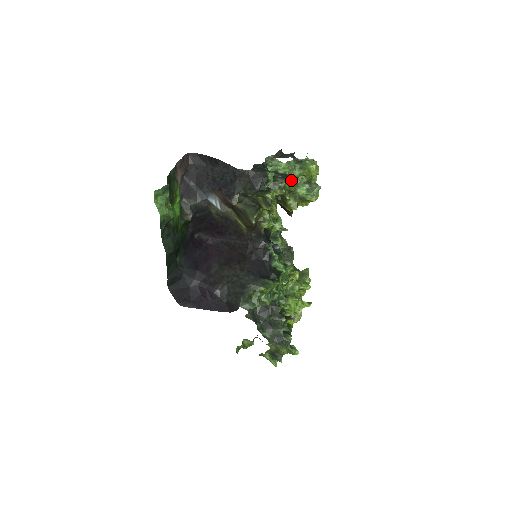
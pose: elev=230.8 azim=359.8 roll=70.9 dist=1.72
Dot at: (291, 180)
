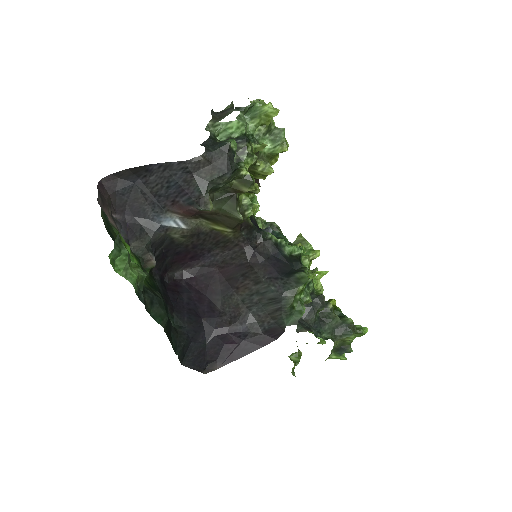
Dot at: (250, 139)
